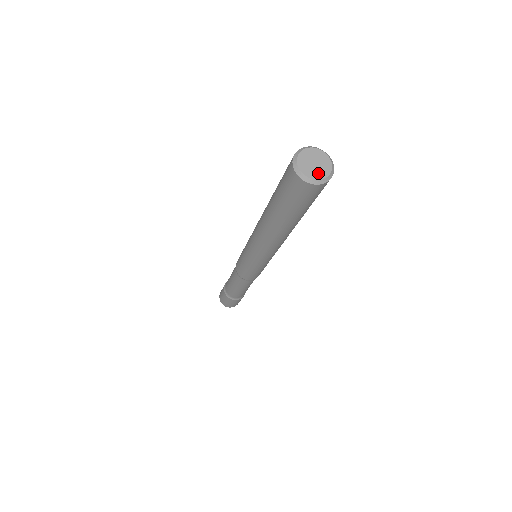
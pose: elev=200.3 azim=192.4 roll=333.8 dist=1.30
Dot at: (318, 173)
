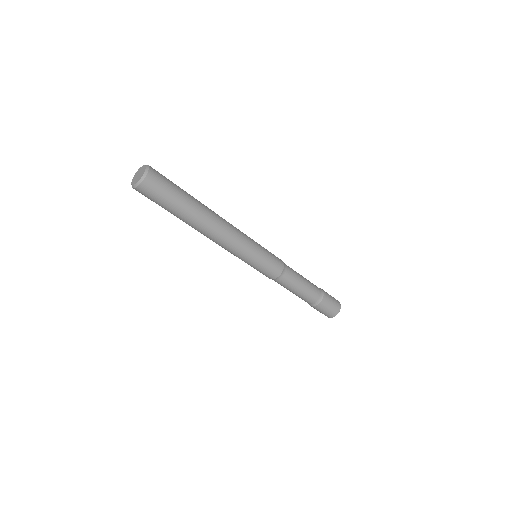
Dot at: (139, 178)
